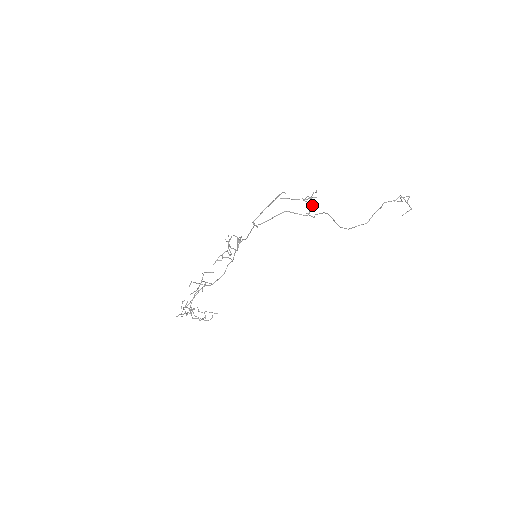
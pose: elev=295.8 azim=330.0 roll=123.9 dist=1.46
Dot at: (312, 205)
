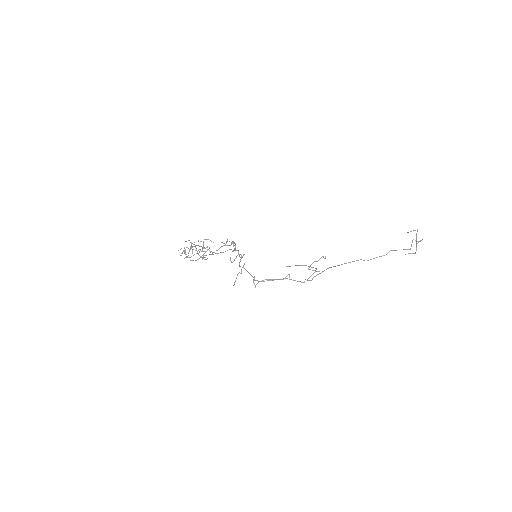
Dot at: occluded
